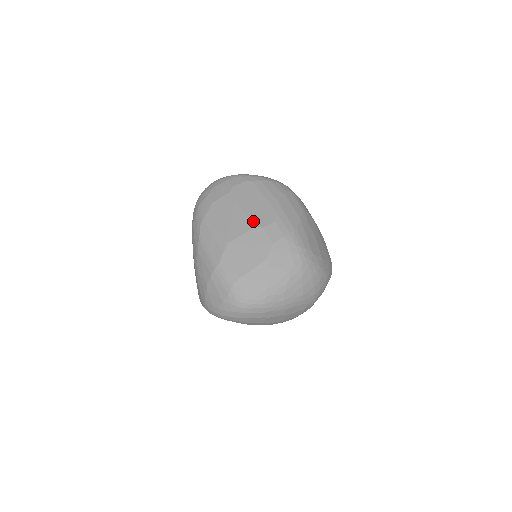
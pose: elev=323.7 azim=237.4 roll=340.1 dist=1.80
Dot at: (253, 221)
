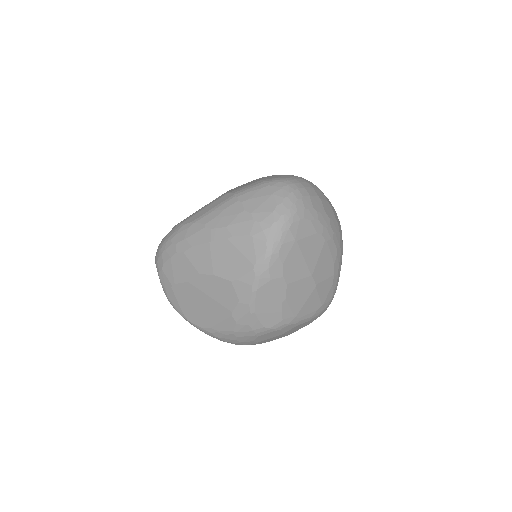
Dot at: occluded
